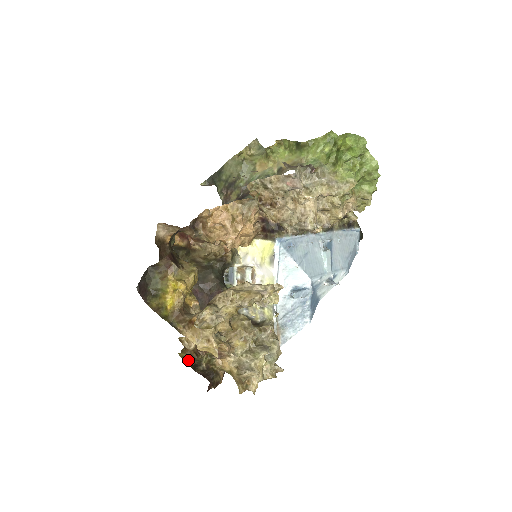
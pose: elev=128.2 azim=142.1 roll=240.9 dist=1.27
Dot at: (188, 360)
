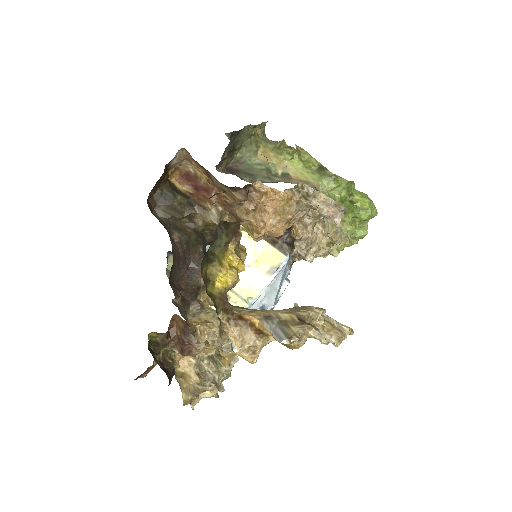
Dot at: (151, 342)
